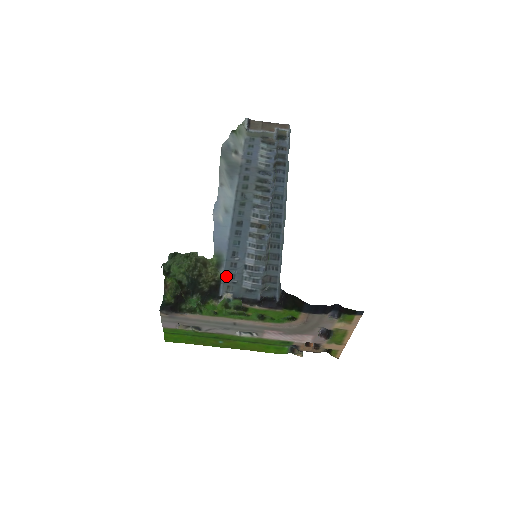
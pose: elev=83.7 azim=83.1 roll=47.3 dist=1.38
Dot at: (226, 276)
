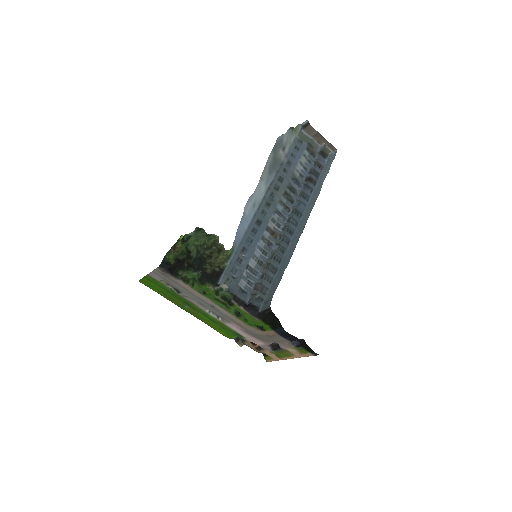
Dot at: (230, 268)
